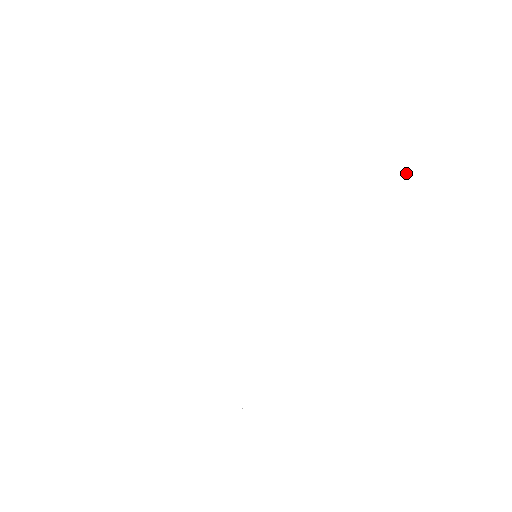
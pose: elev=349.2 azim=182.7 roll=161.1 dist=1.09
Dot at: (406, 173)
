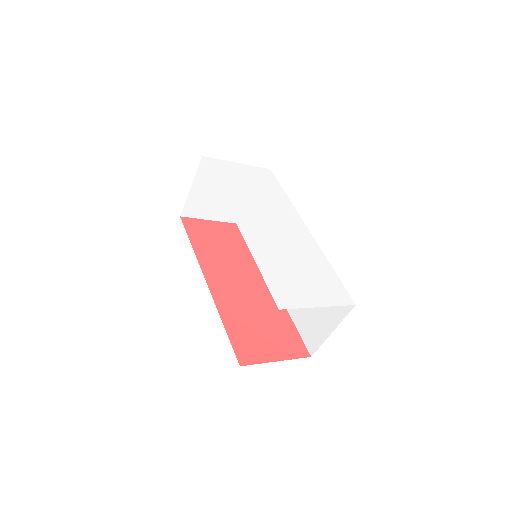
Dot at: (270, 171)
